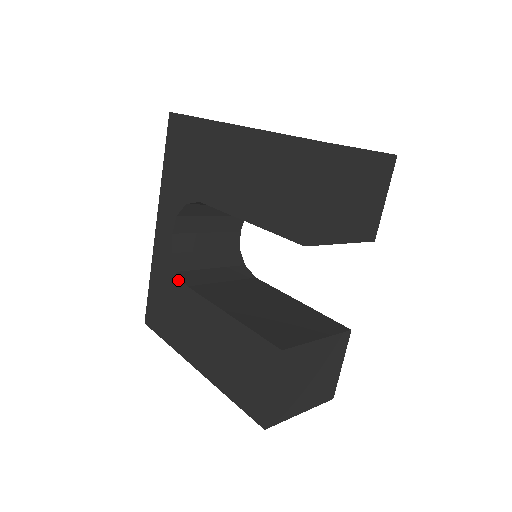
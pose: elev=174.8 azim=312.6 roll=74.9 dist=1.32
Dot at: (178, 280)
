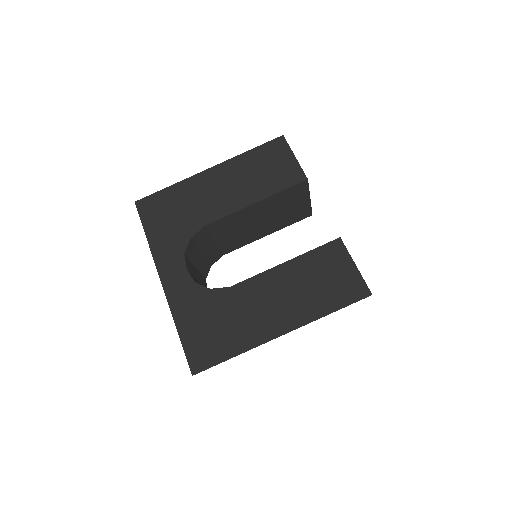
Dot at: (216, 293)
